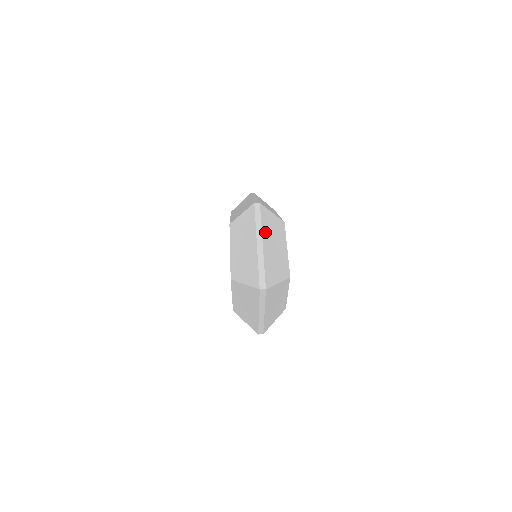
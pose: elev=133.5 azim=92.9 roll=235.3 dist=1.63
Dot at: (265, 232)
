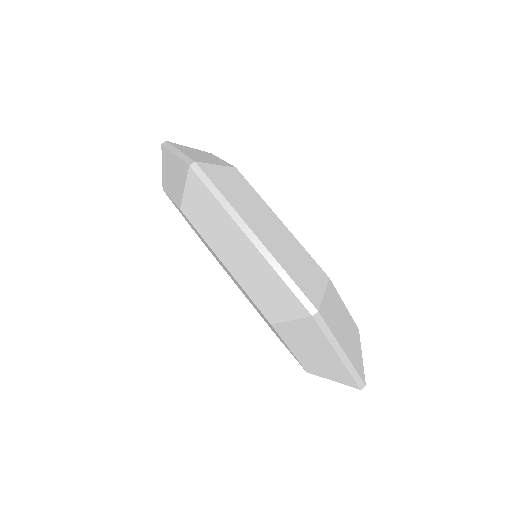
Dot at: (337, 334)
